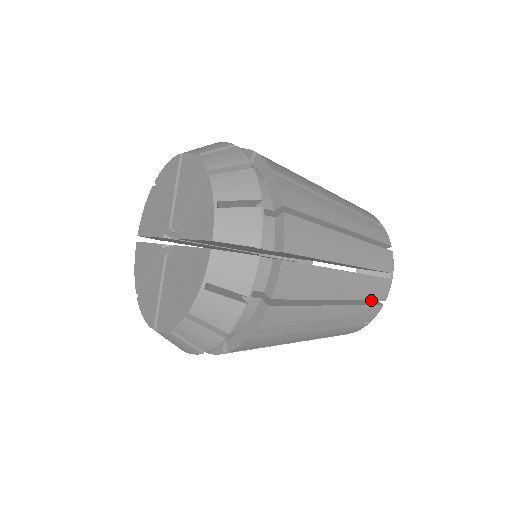
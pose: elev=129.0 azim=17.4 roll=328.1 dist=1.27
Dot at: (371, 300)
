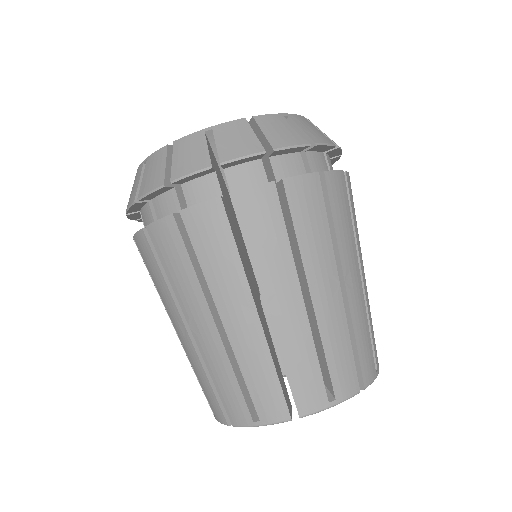
Dot at: (288, 401)
